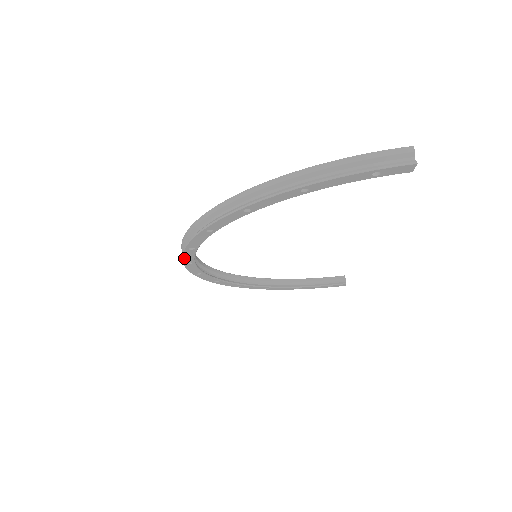
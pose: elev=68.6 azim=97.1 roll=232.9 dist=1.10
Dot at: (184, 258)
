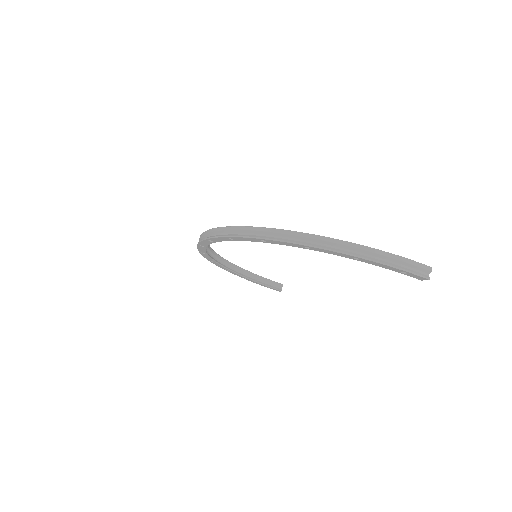
Dot at: (214, 238)
